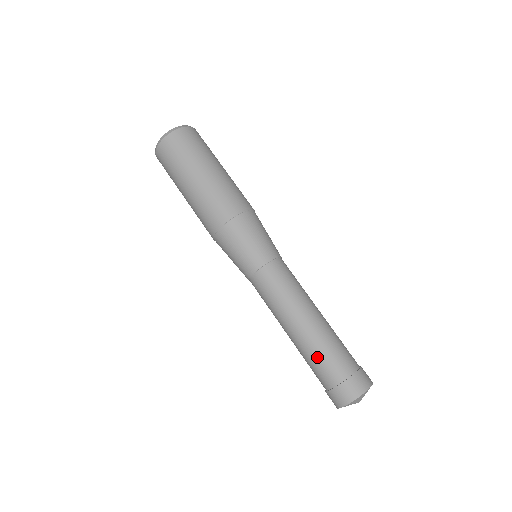
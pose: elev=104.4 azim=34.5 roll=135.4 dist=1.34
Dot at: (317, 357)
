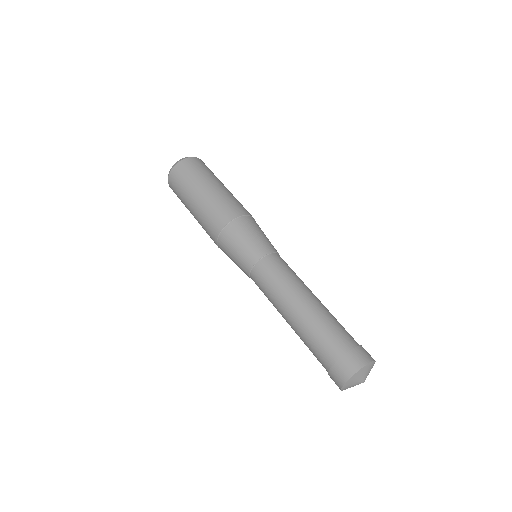
Dot at: (311, 340)
